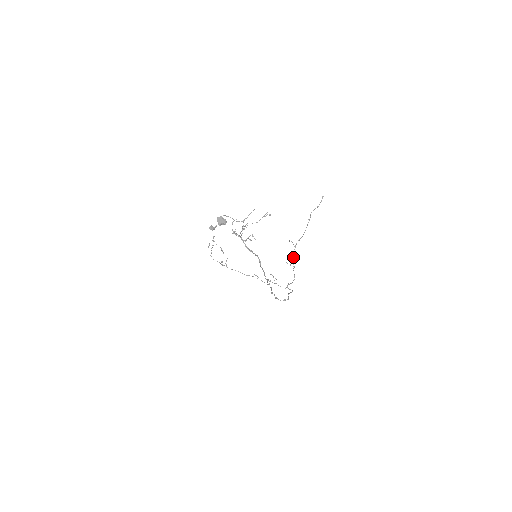
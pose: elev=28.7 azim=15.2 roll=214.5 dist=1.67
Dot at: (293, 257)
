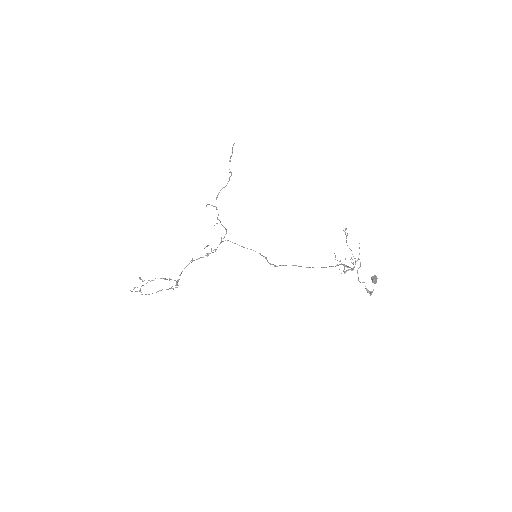
Dot at: occluded
